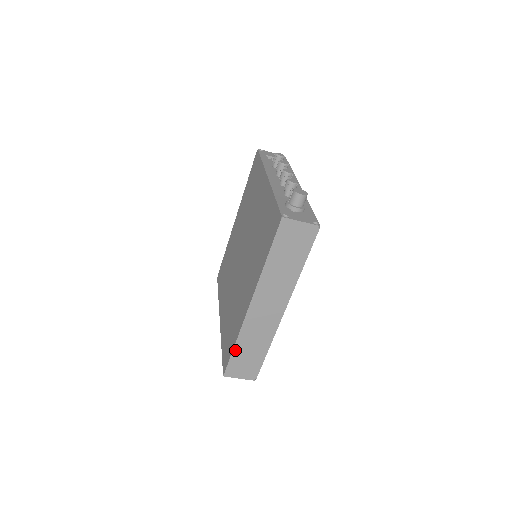
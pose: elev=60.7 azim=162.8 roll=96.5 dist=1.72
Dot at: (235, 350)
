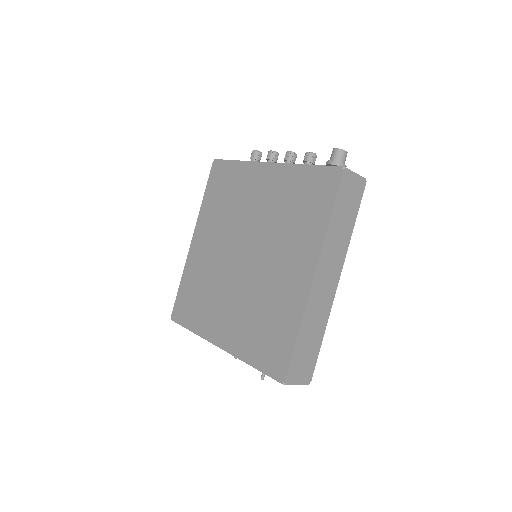
Dot at: (297, 342)
